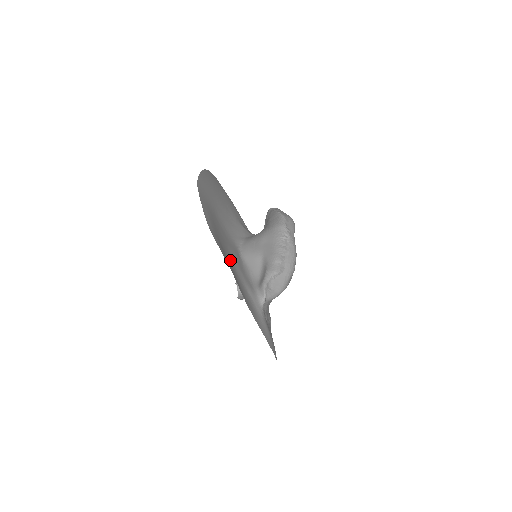
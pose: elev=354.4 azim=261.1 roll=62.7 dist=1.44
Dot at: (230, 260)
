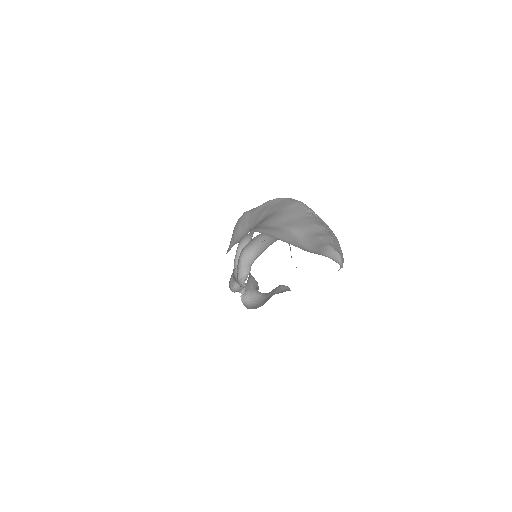
Dot at: occluded
